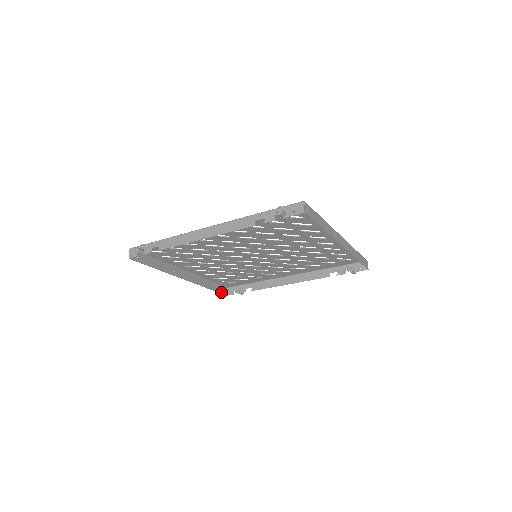
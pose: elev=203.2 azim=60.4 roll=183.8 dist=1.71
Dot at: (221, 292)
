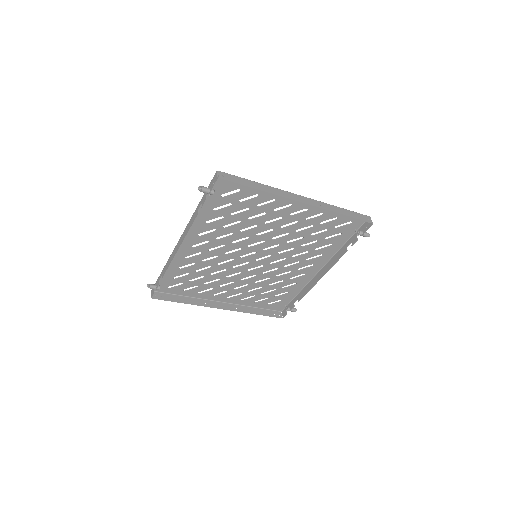
Dot at: (274, 316)
